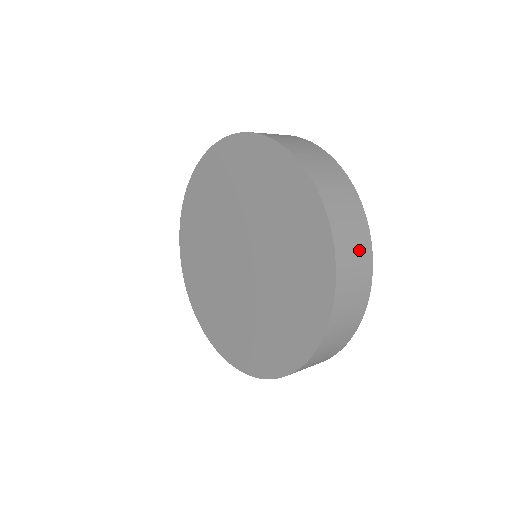
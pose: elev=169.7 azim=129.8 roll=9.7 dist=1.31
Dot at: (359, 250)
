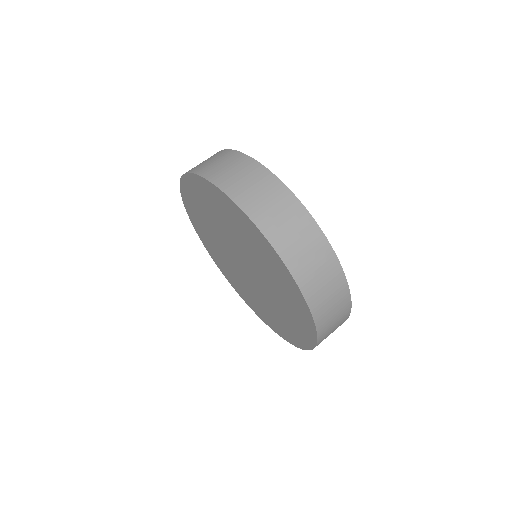
Dot at: (337, 303)
